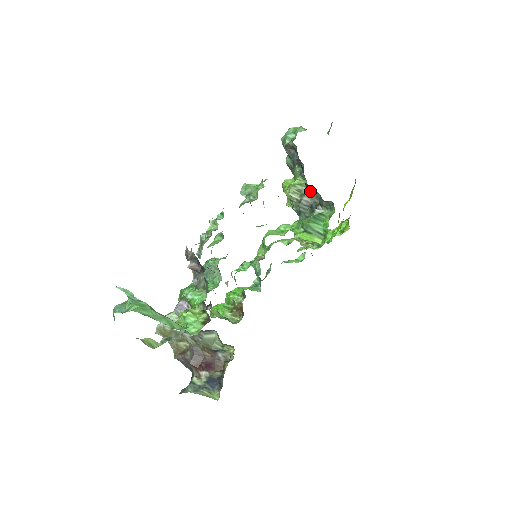
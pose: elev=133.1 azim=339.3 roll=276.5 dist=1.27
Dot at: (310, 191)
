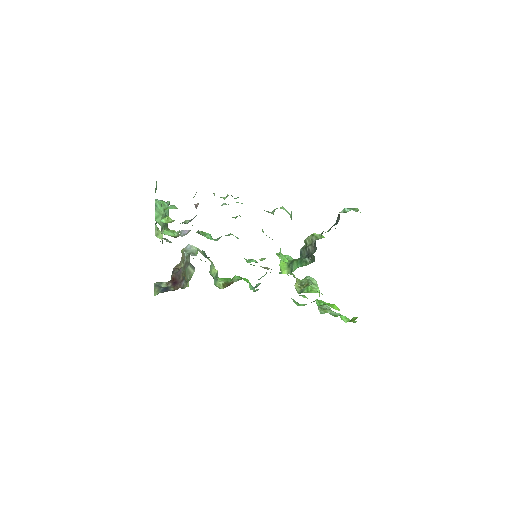
Dot at: (315, 244)
